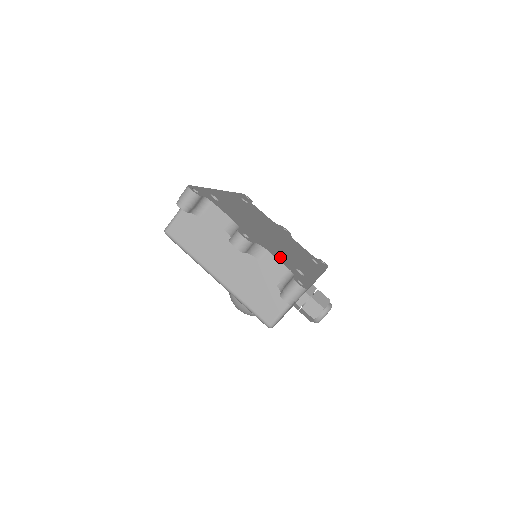
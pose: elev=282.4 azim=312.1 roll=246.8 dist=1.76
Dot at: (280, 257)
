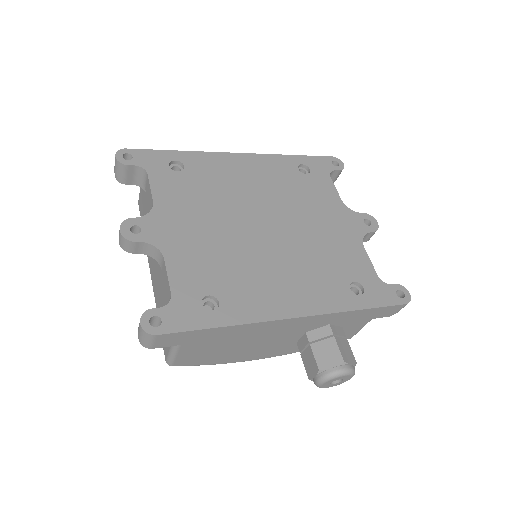
Dot at: (189, 271)
